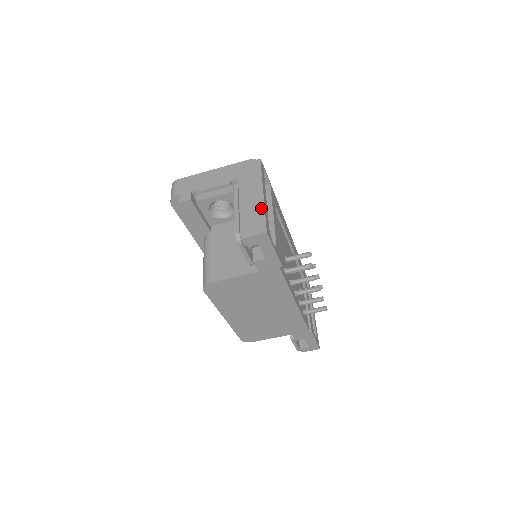
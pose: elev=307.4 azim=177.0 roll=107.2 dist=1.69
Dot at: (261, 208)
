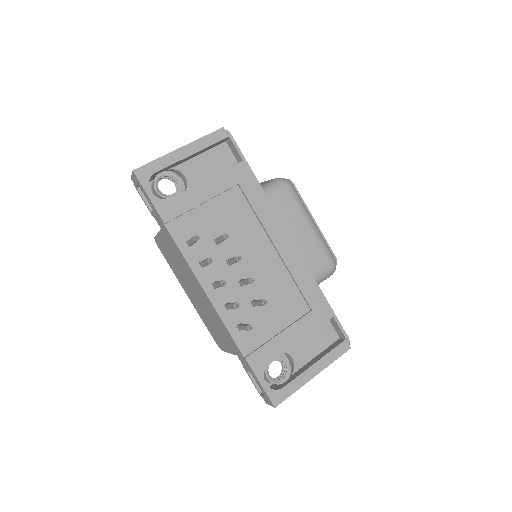
Dot at: (161, 157)
